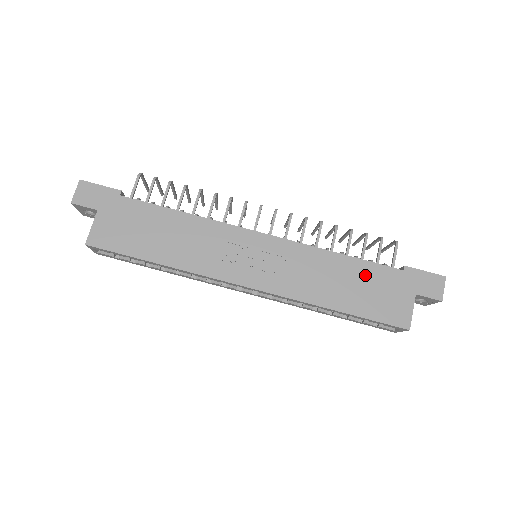
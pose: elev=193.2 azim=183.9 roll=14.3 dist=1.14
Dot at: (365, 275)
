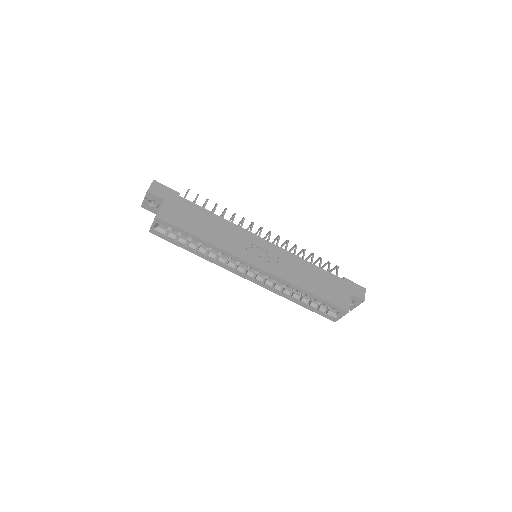
Dot at: (323, 277)
